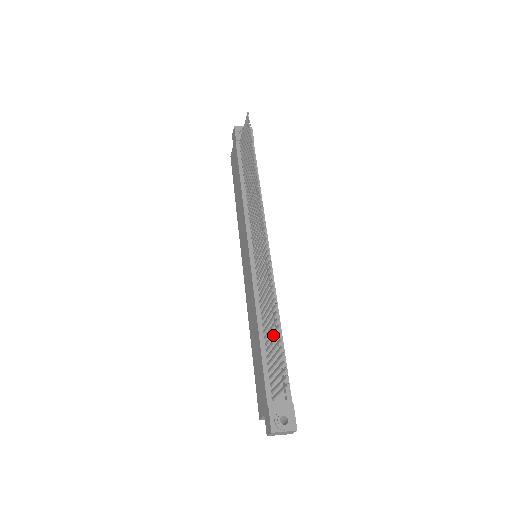
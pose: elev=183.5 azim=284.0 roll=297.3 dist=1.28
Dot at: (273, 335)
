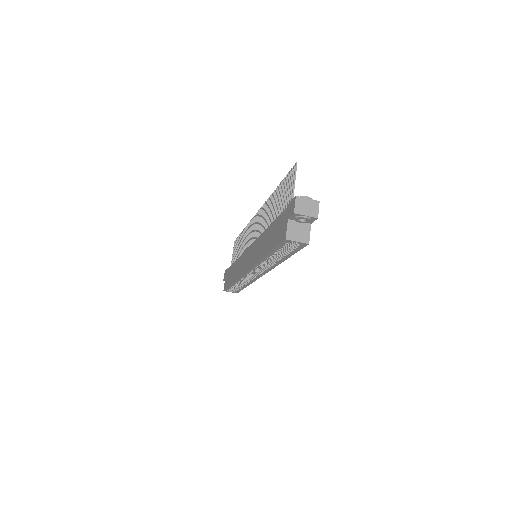
Dot at: occluded
